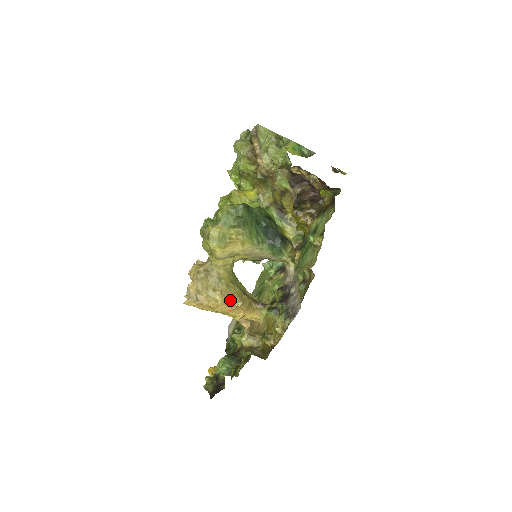
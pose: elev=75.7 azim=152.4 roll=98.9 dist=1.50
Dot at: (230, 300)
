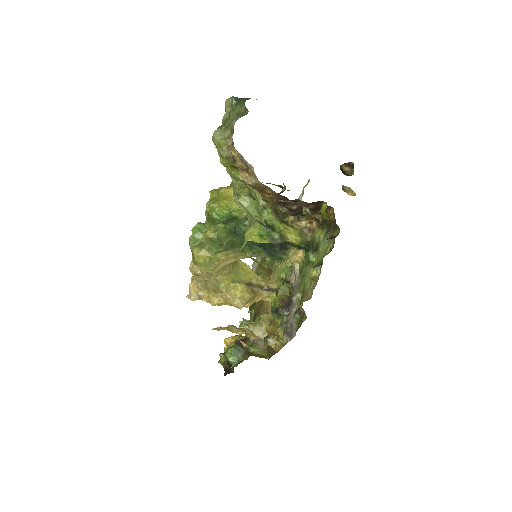
Dot at: (231, 304)
